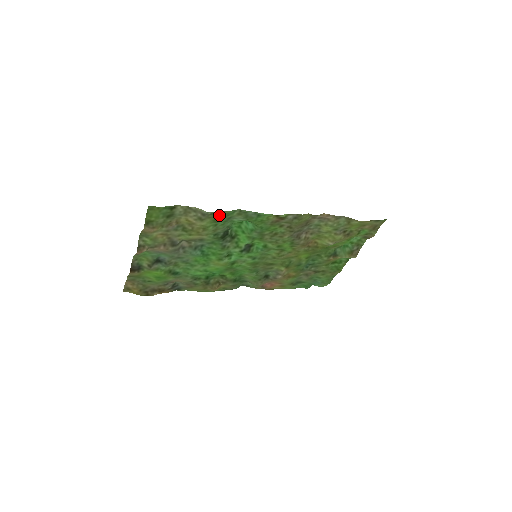
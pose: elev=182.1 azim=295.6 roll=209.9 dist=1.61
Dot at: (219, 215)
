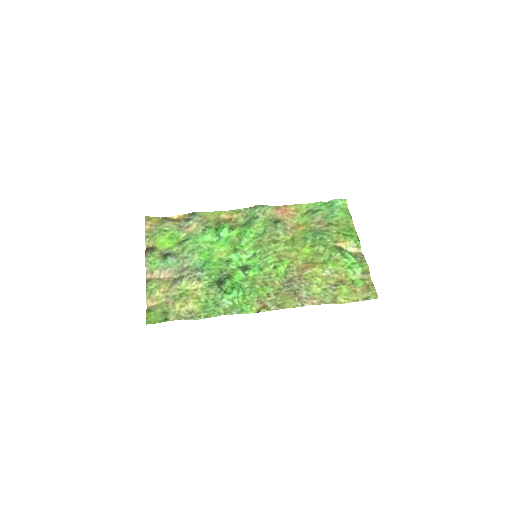
Dot at: (206, 313)
